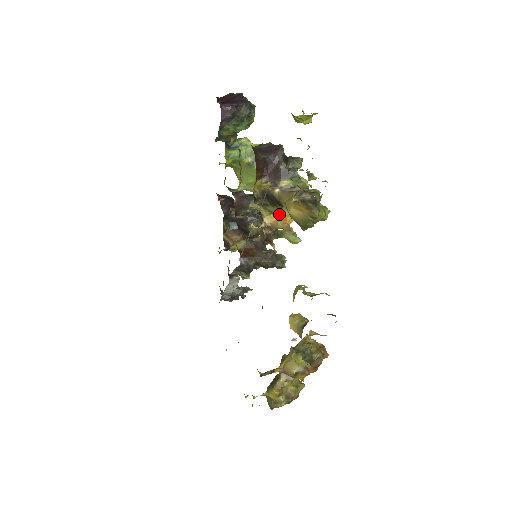
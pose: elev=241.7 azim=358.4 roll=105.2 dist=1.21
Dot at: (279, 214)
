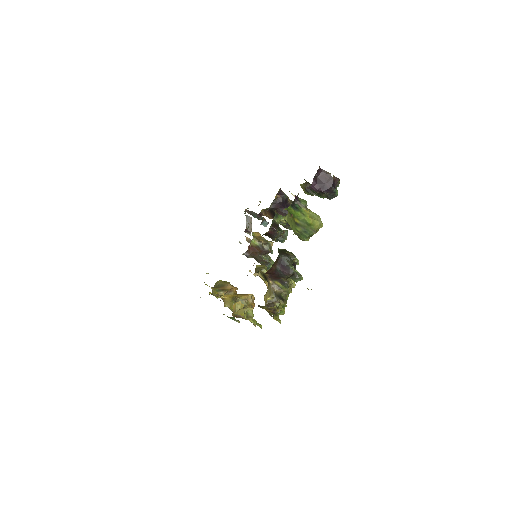
Dot at: occluded
